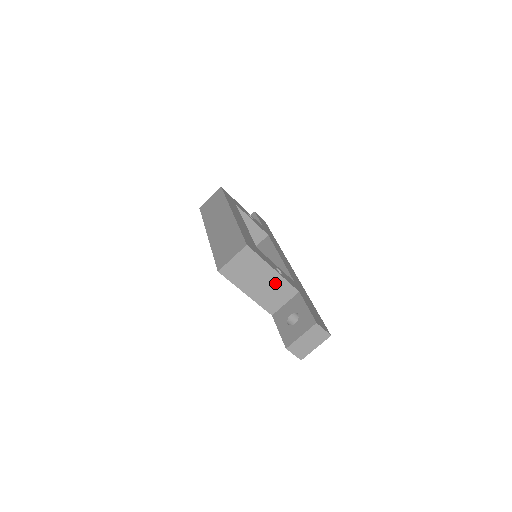
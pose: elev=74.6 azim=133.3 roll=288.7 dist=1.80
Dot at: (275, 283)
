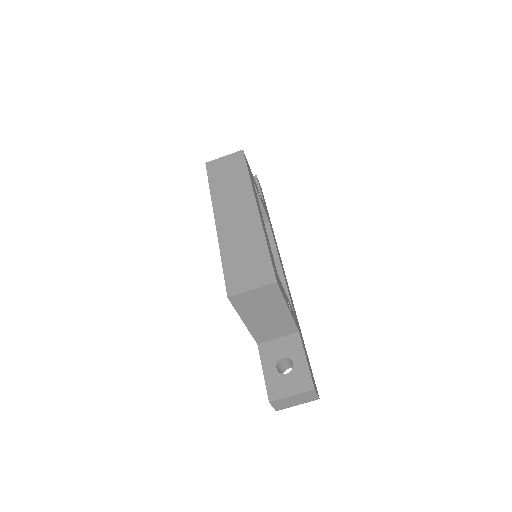
Dot at: (281, 320)
